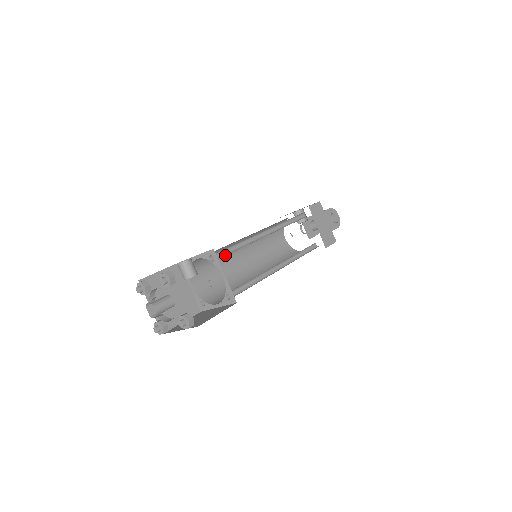
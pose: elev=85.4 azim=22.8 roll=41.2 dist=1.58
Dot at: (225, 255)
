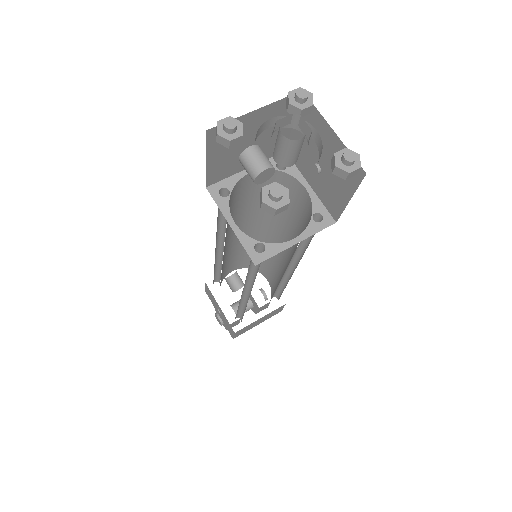
Dot at: occluded
